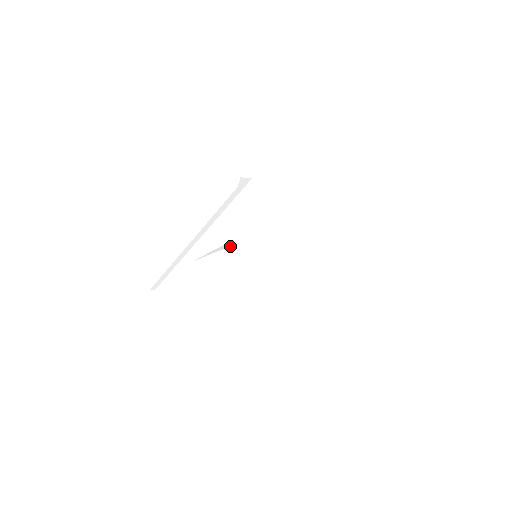
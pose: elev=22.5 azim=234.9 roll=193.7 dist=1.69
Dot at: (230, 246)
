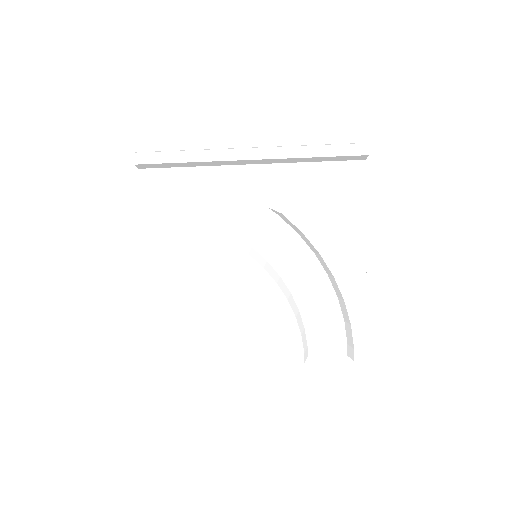
Dot at: (262, 216)
